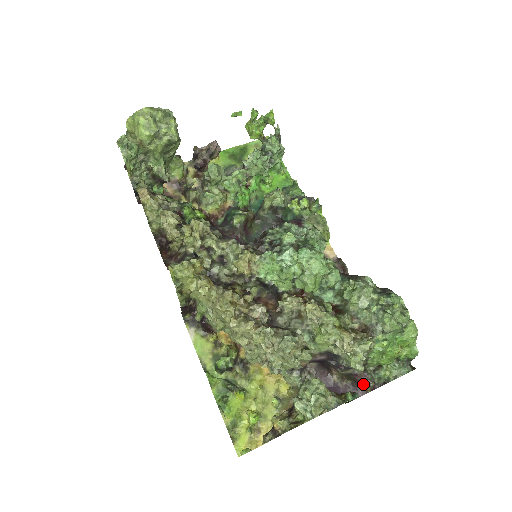
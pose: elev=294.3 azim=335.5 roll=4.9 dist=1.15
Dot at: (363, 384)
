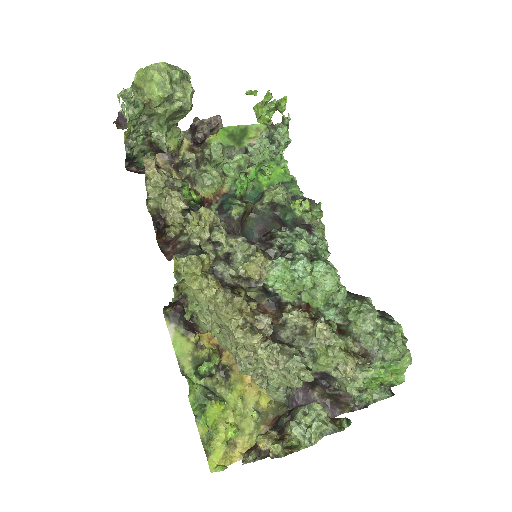
Dot at: (344, 405)
